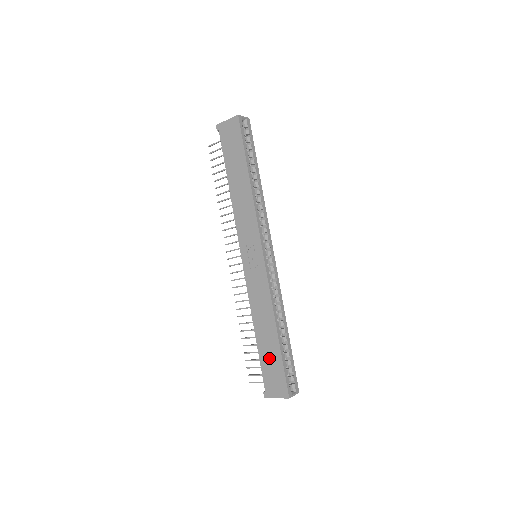
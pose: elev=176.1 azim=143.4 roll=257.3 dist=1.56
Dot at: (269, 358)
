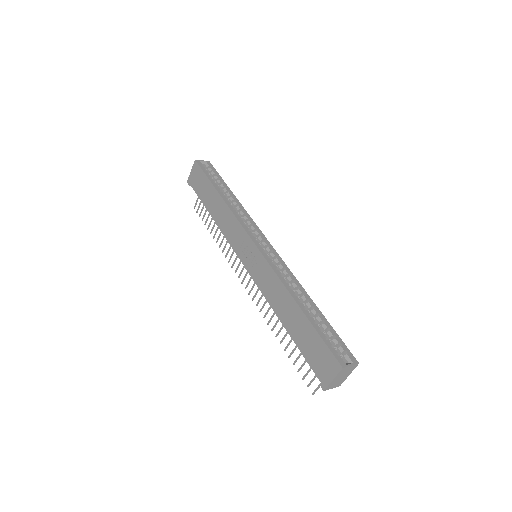
Dot at: (305, 339)
